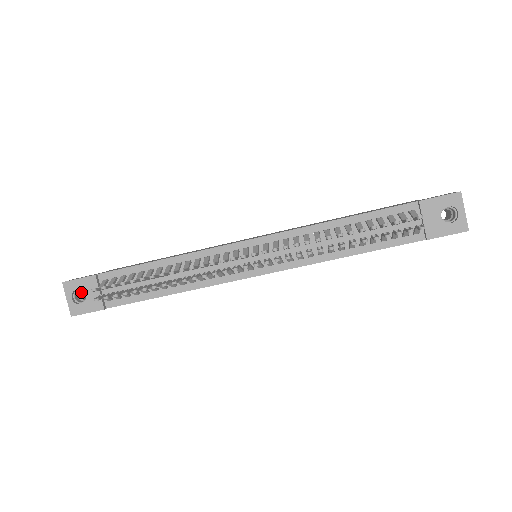
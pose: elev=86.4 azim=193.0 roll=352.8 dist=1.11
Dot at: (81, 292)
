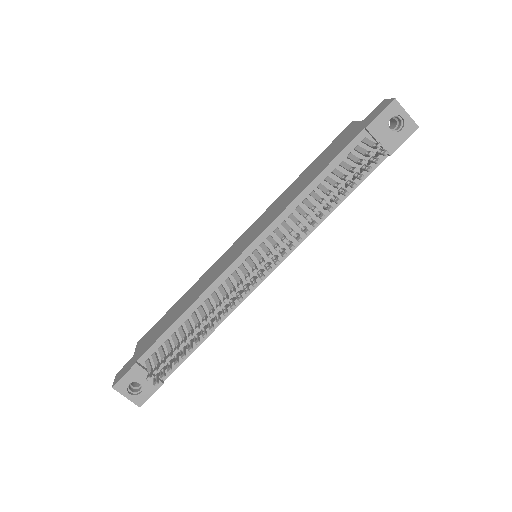
Dot at: occluded
